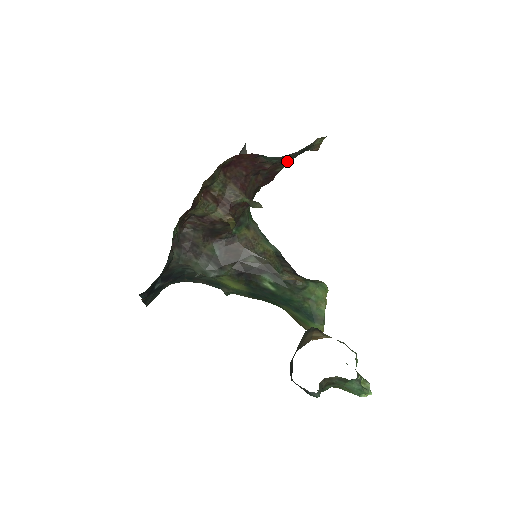
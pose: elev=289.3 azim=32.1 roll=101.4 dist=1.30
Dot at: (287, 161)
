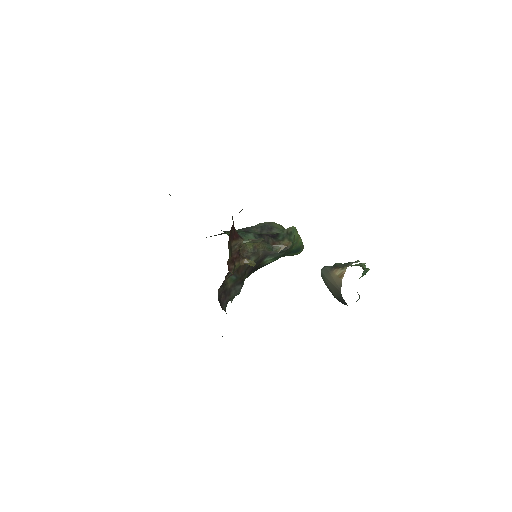
Dot at: occluded
